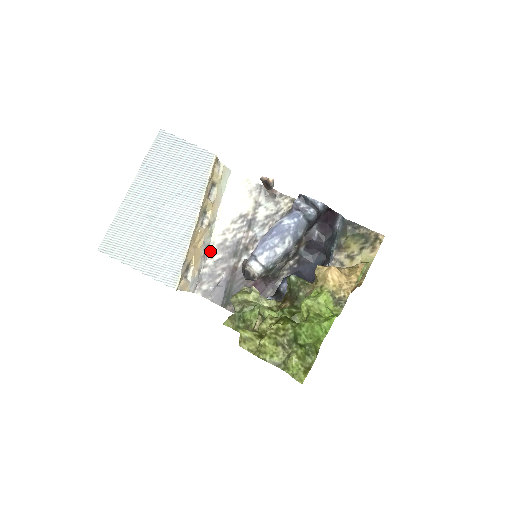
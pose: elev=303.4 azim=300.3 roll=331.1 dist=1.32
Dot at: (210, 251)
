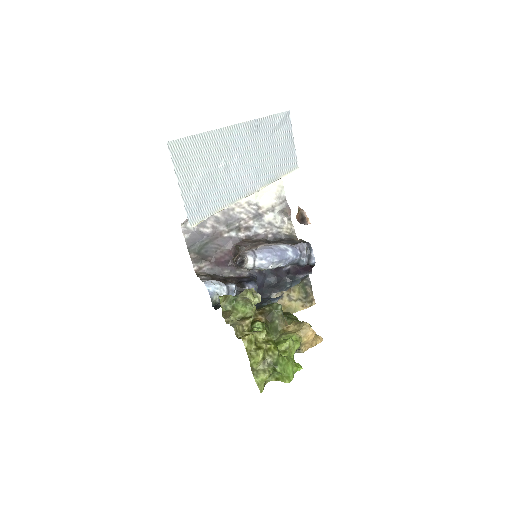
Dot at: occluded
